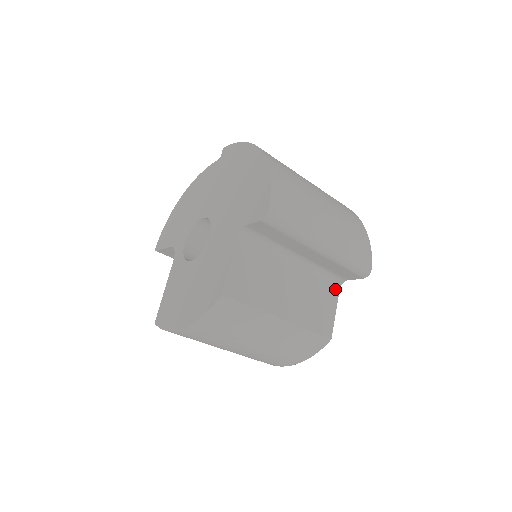
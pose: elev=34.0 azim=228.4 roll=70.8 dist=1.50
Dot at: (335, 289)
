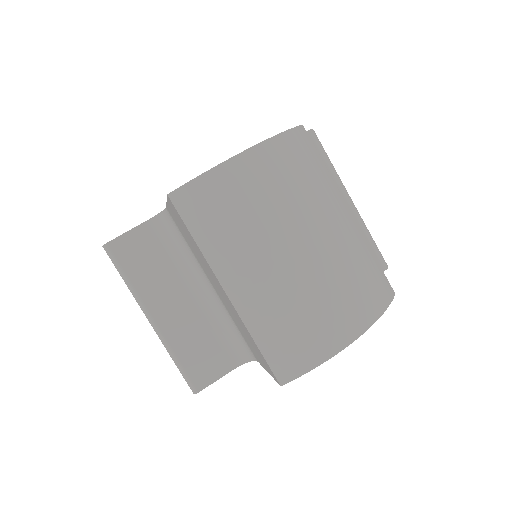
Dot at: occluded
